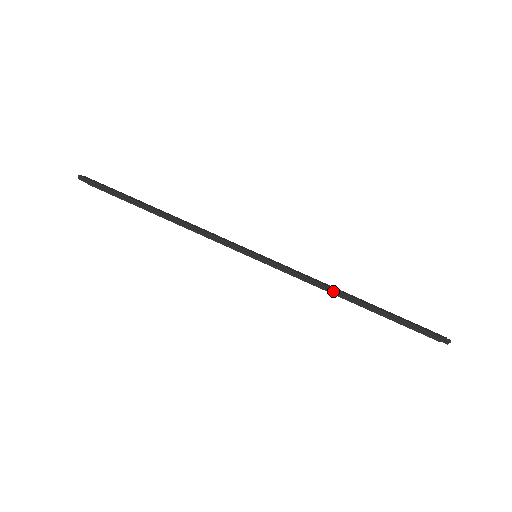
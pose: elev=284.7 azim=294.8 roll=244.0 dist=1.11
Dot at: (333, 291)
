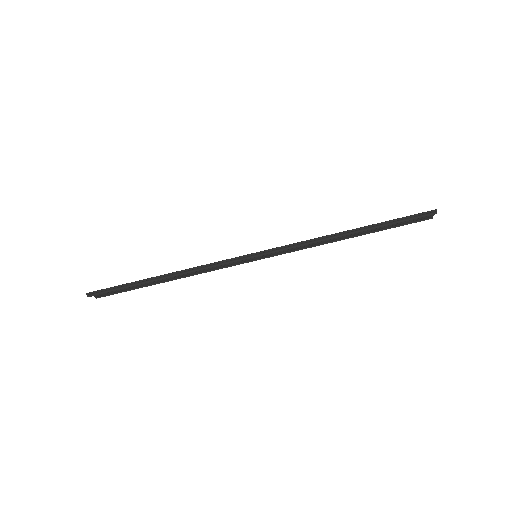
Dot at: (328, 238)
